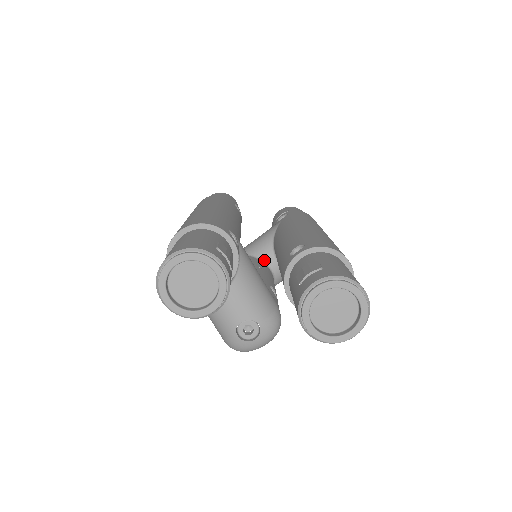
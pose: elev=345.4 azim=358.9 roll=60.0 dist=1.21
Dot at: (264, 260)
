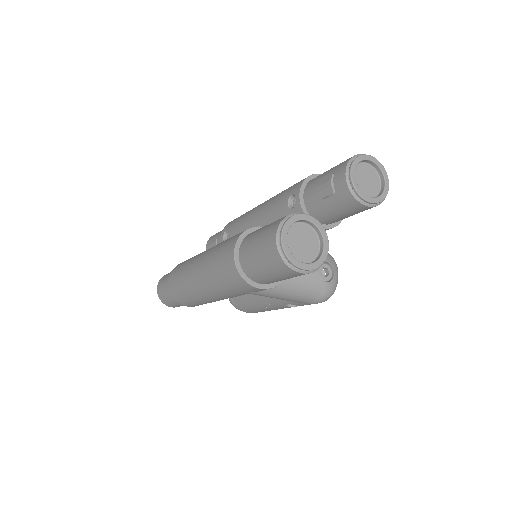
Dot at: occluded
